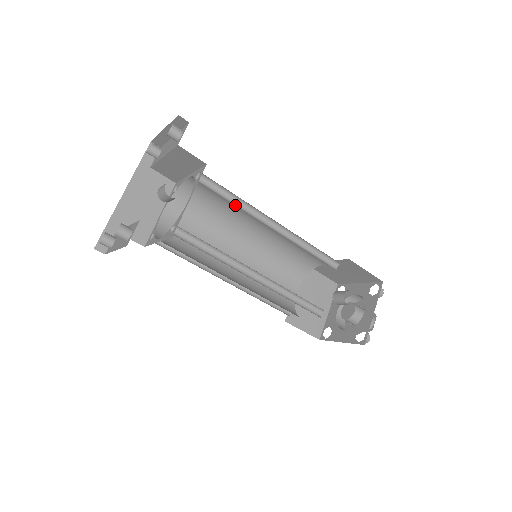
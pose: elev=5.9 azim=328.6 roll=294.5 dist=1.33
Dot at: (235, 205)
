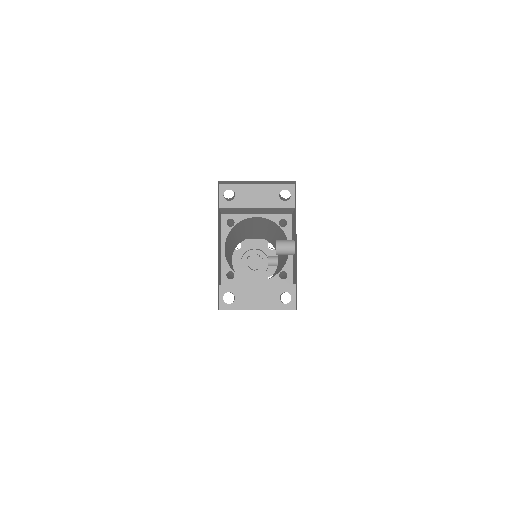
Dot at: occluded
